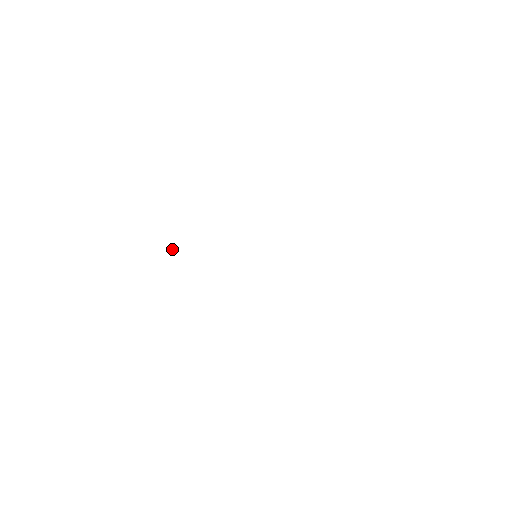
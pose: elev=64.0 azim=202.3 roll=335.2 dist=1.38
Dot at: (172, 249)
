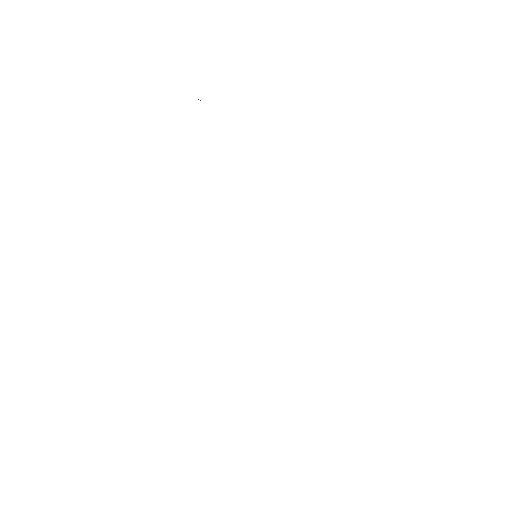
Dot at: occluded
